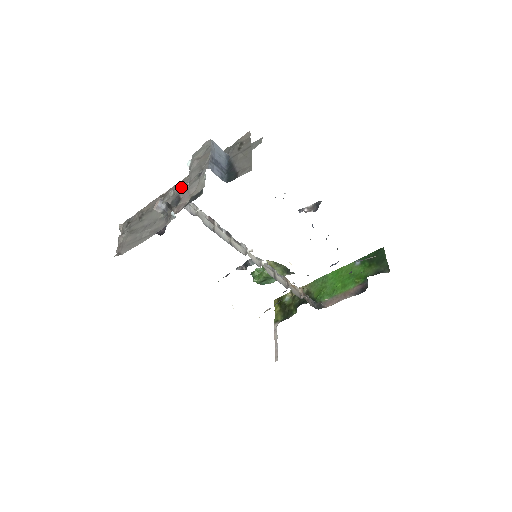
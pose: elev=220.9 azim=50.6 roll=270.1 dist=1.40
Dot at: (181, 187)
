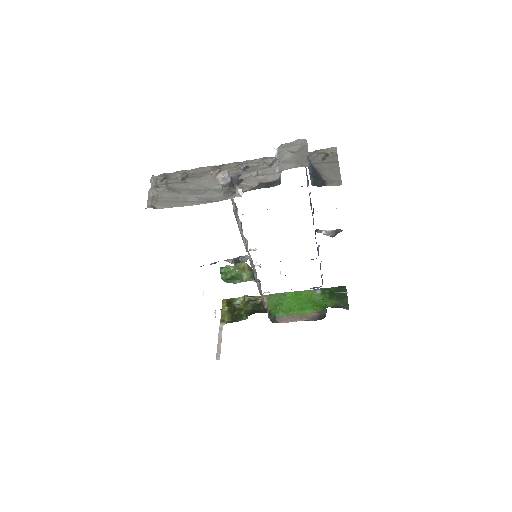
Dot at: (268, 171)
